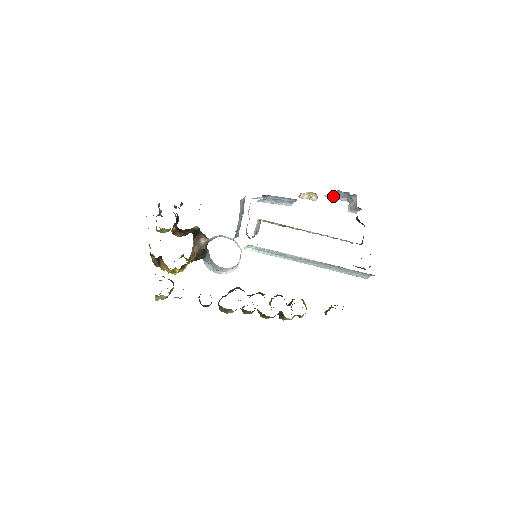
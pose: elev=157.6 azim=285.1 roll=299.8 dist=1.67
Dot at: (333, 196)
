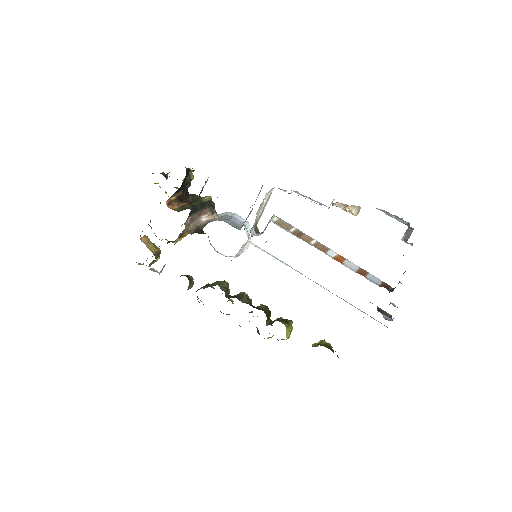
Dot at: occluded
